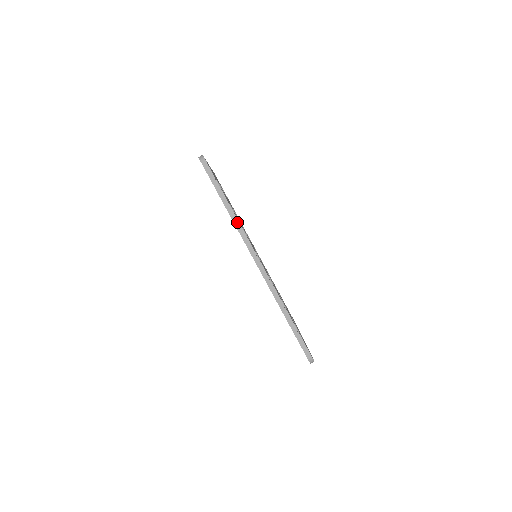
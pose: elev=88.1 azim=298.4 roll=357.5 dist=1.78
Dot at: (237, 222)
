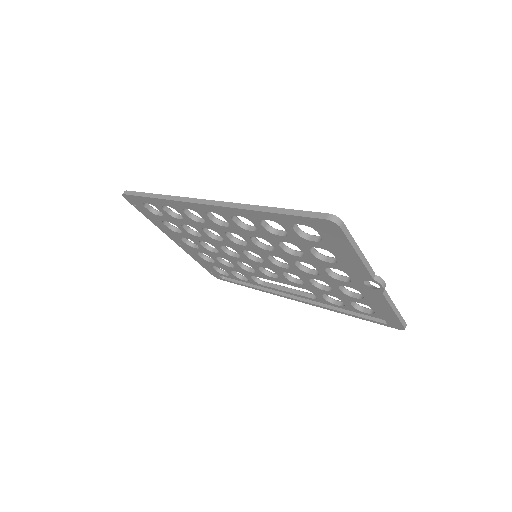
Dot at: (169, 197)
